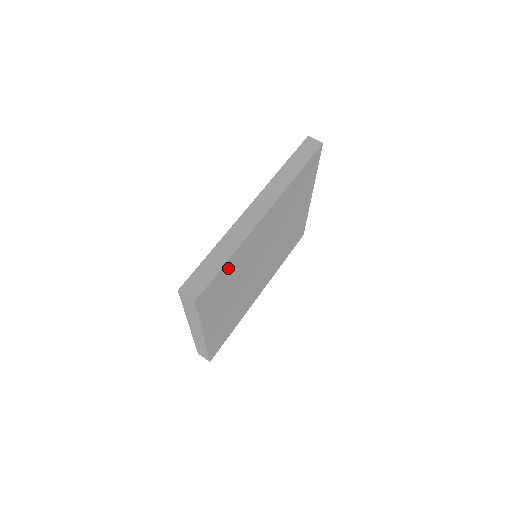
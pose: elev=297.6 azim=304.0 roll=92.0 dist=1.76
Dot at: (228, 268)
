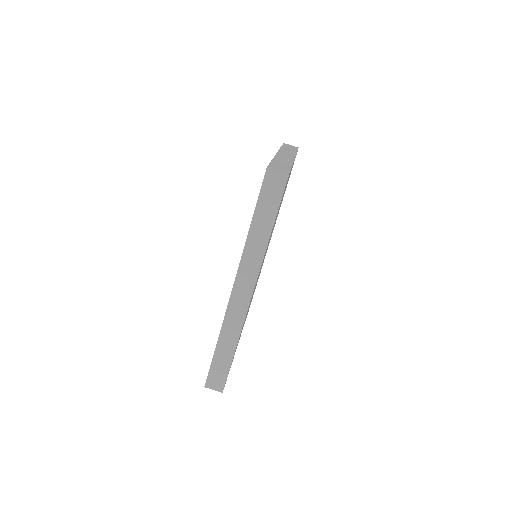
Dot at: occluded
